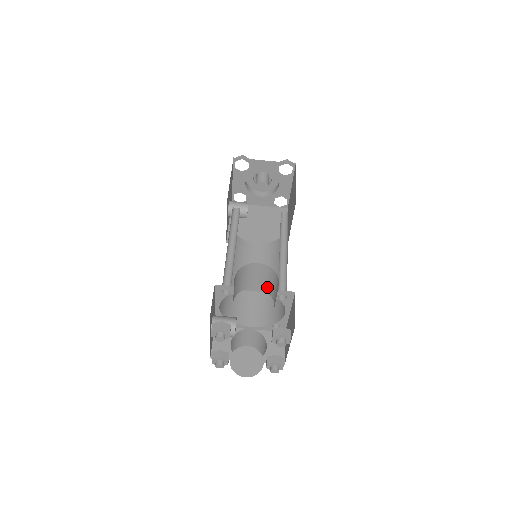
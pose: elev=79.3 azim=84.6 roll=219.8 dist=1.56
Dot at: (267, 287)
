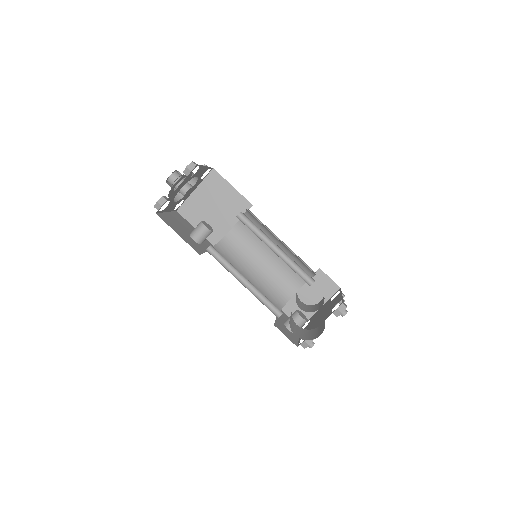
Dot at: occluded
